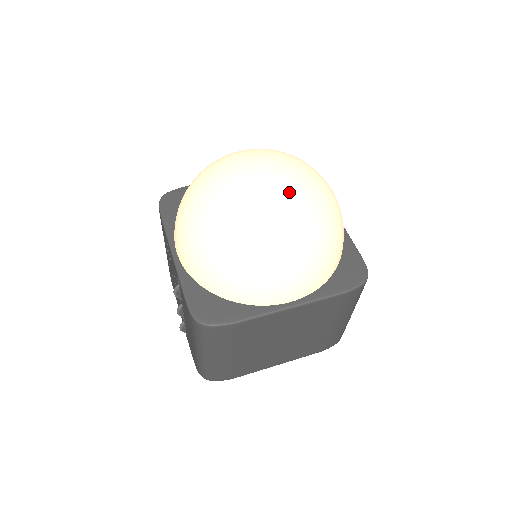
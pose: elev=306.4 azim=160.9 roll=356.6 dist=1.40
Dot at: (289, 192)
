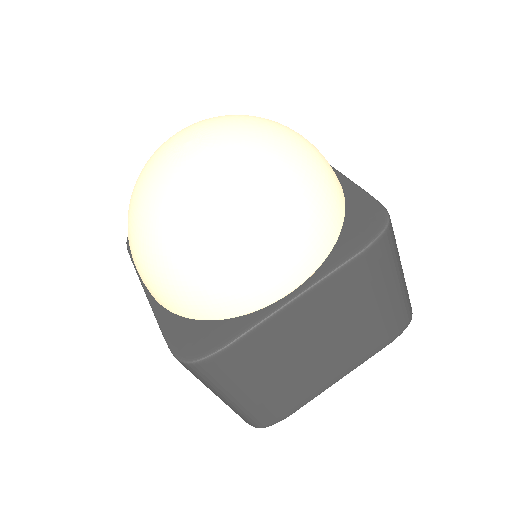
Dot at: (221, 152)
